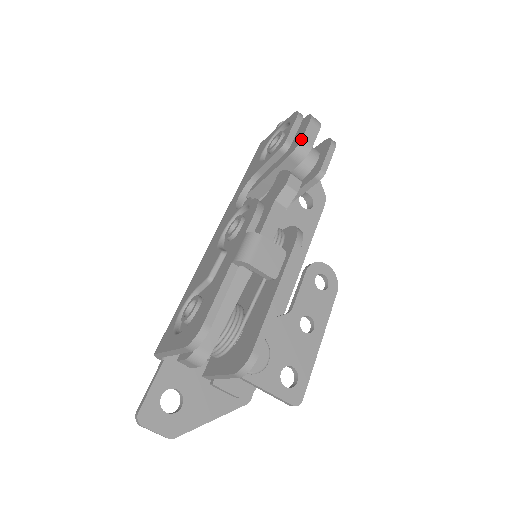
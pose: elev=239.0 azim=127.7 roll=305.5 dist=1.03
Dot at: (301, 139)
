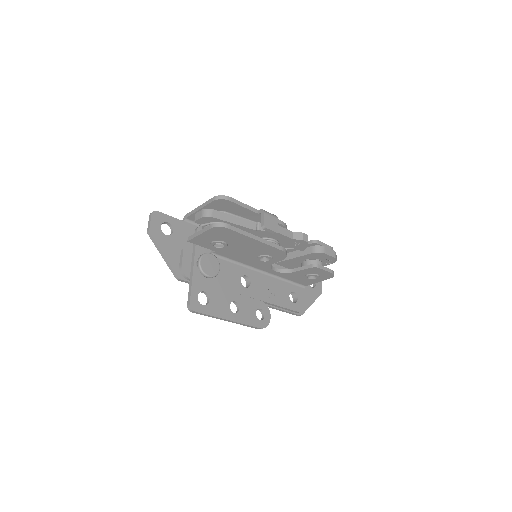
Dot at: (324, 246)
